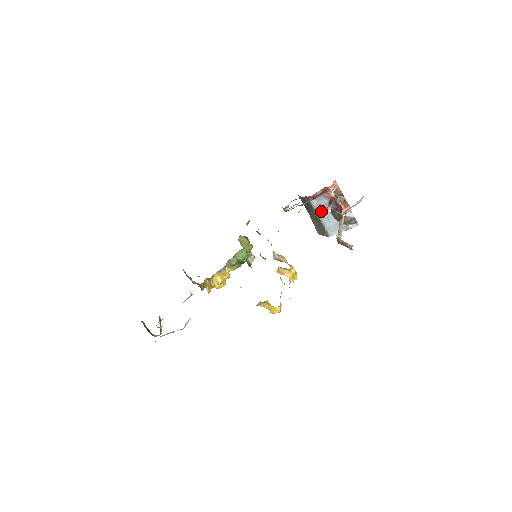
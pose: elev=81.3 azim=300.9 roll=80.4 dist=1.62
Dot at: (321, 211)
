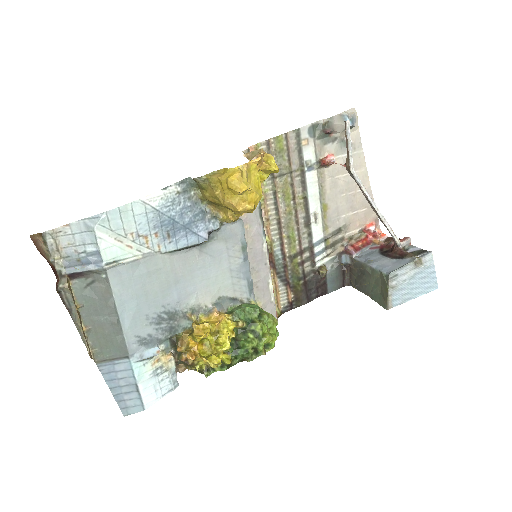
Dot at: (322, 161)
